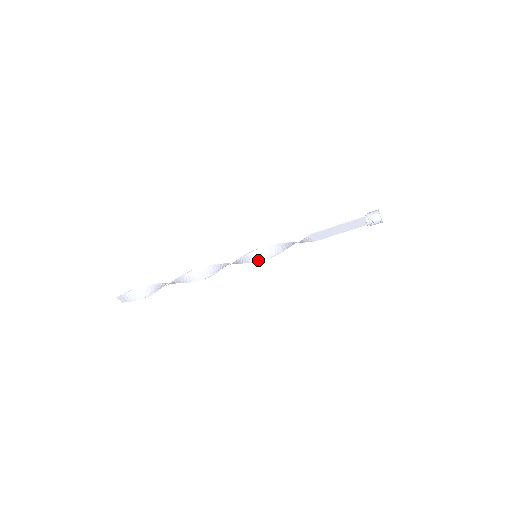
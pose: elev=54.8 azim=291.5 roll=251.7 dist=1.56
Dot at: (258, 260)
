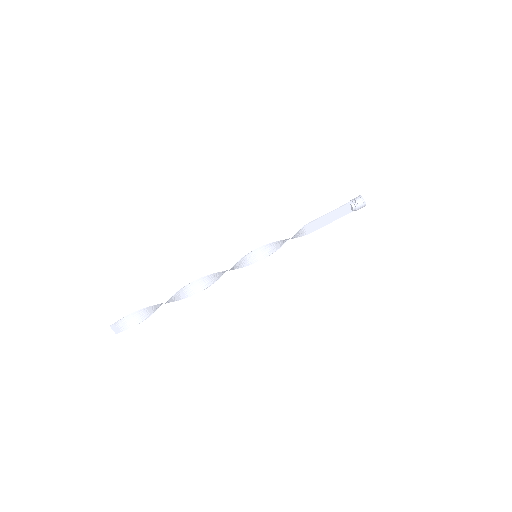
Dot at: (258, 260)
